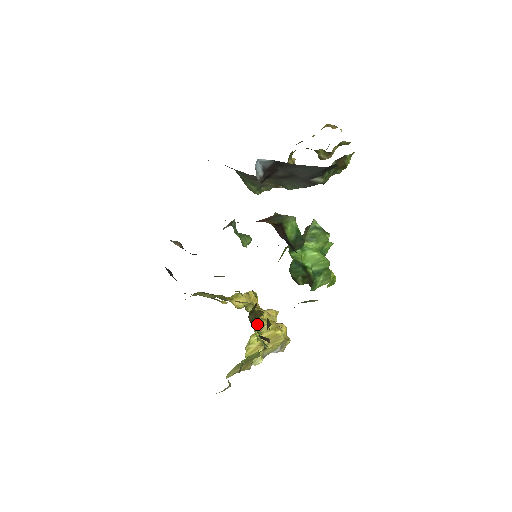
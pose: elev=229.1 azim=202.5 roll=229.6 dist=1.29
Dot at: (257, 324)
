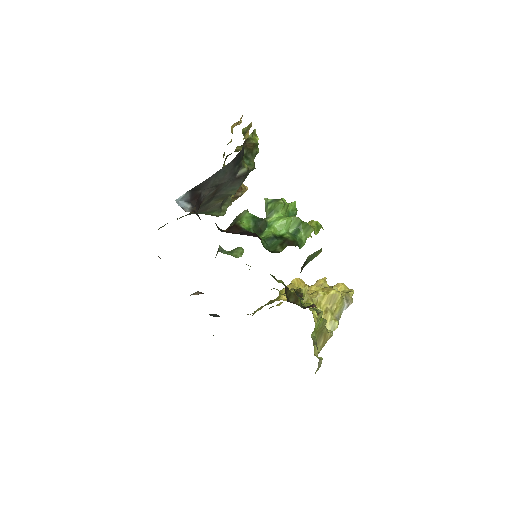
Dot at: (307, 300)
